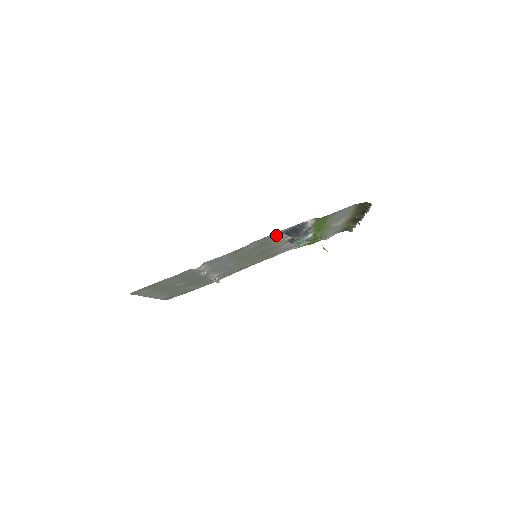
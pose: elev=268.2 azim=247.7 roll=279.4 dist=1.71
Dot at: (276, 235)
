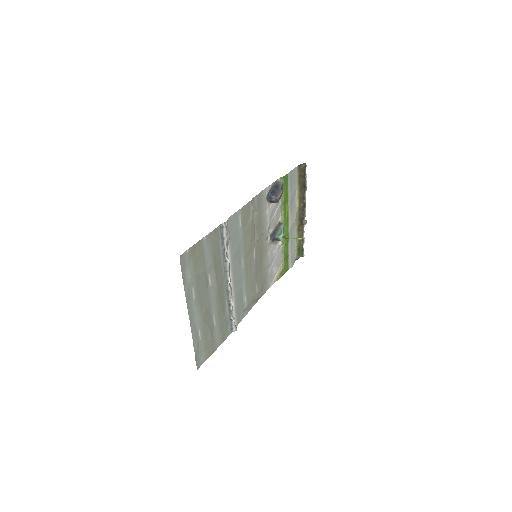
Dot at: (264, 202)
